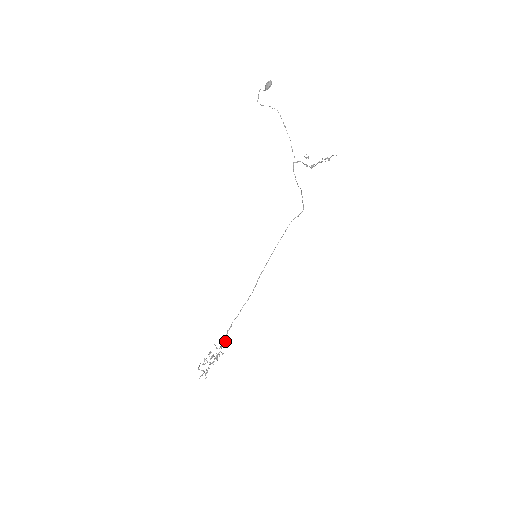
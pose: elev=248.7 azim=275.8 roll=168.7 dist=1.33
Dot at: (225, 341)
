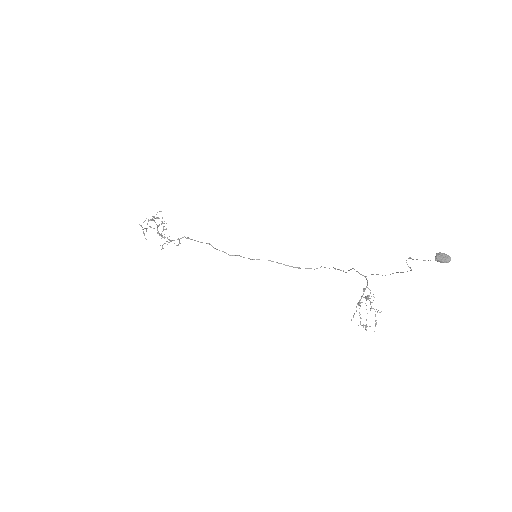
Dot at: (179, 240)
